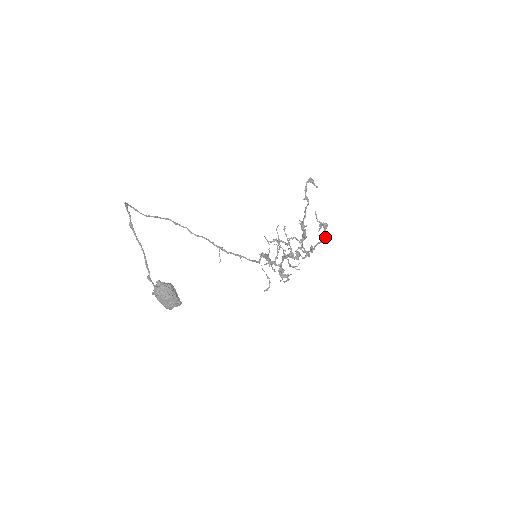
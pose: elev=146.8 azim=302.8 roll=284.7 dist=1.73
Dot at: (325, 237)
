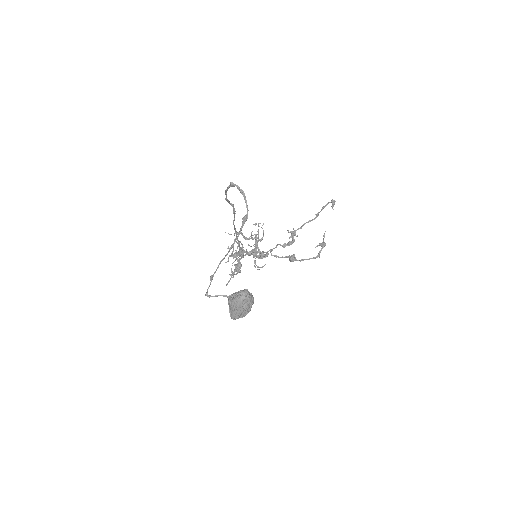
Dot at: (319, 255)
